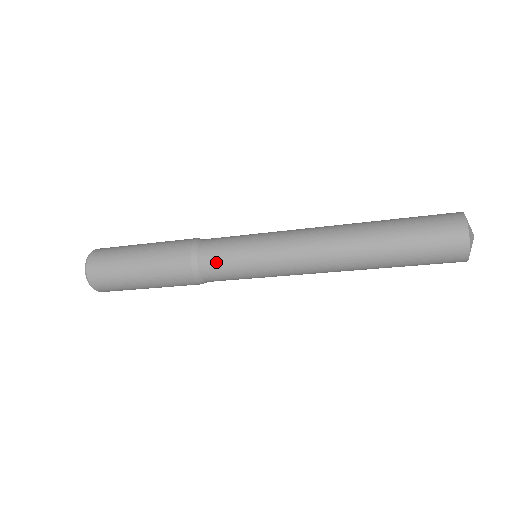
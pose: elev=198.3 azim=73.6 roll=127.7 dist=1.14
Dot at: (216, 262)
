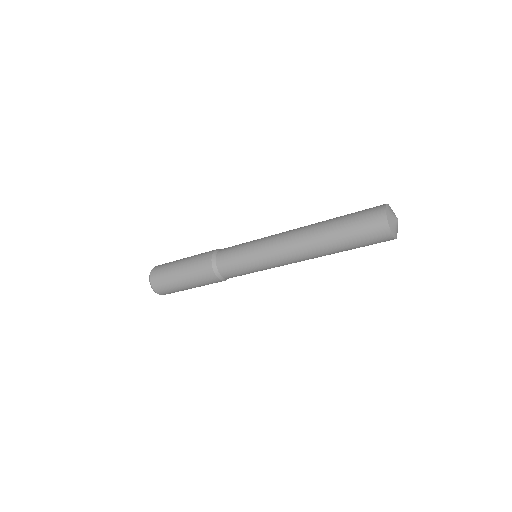
Dot at: (231, 271)
